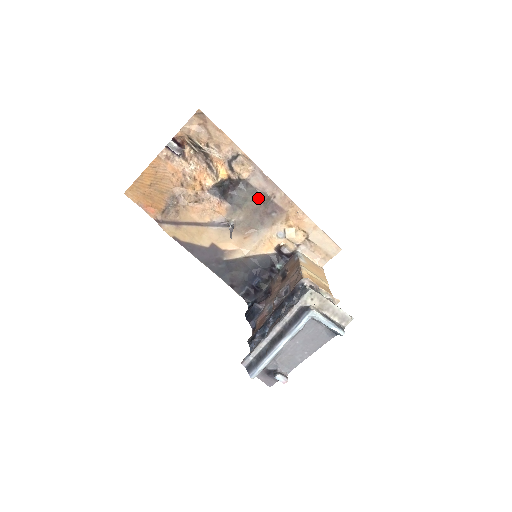
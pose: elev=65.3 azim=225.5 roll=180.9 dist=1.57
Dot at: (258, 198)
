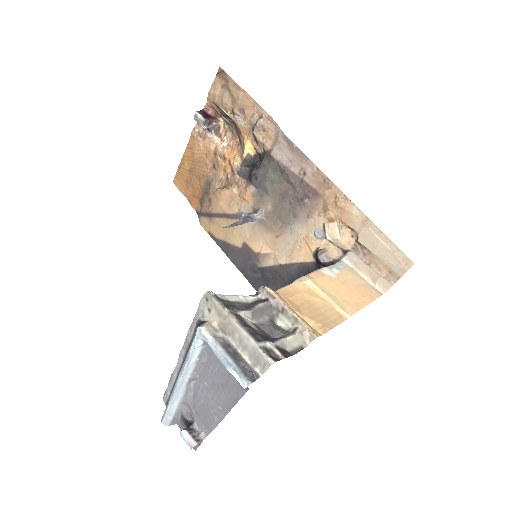
Dot at: (283, 176)
